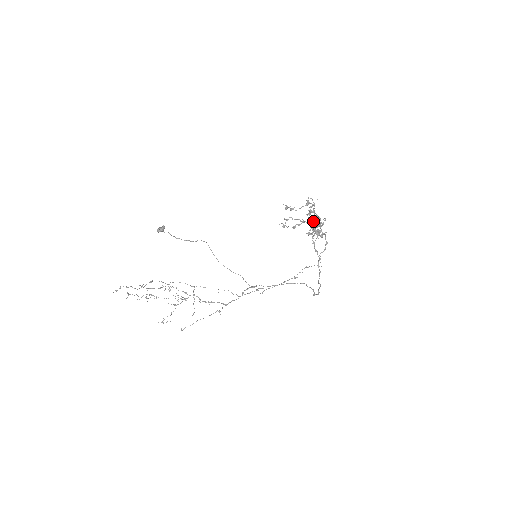
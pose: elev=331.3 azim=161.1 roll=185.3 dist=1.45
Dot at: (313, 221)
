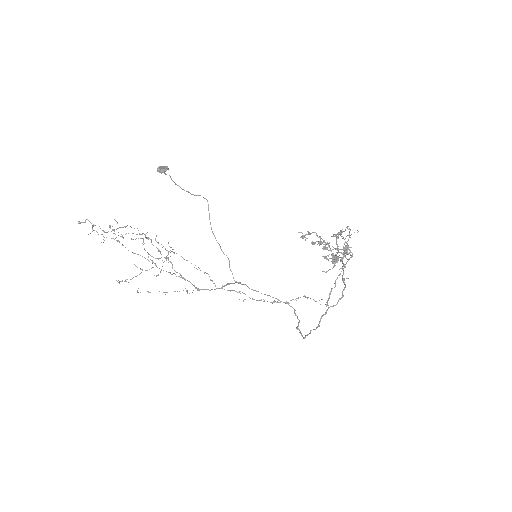
Dot at: (337, 247)
